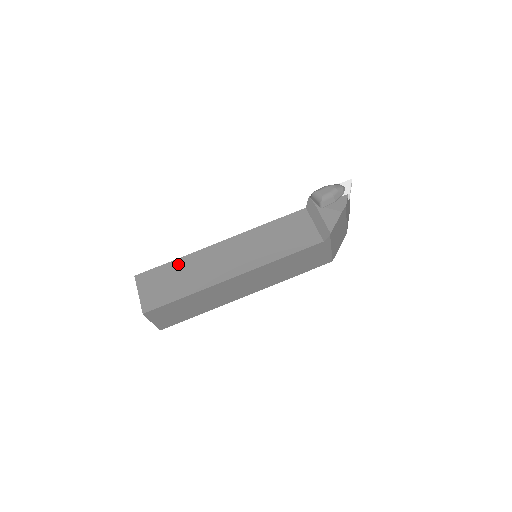
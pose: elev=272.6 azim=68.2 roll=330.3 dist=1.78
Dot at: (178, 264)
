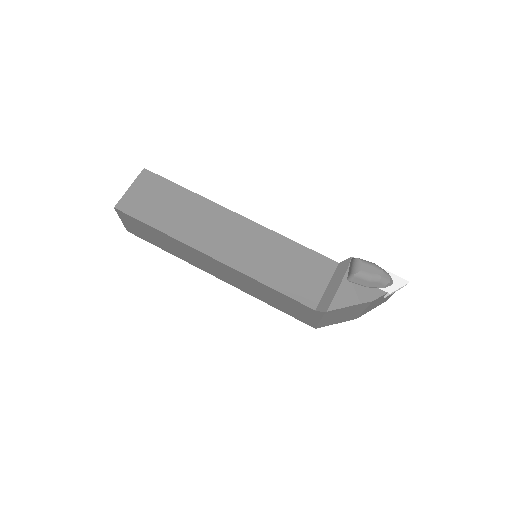
Dot at: (185, 195)
